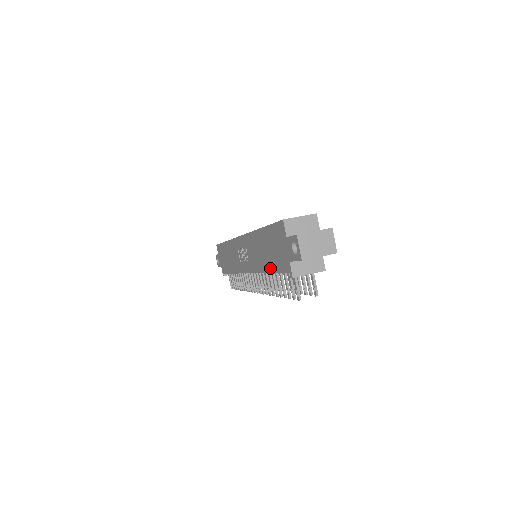
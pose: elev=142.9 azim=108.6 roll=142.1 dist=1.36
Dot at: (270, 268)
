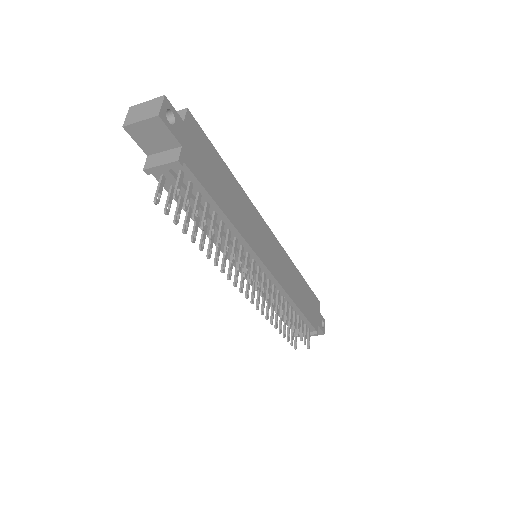
Dot at: occluded
